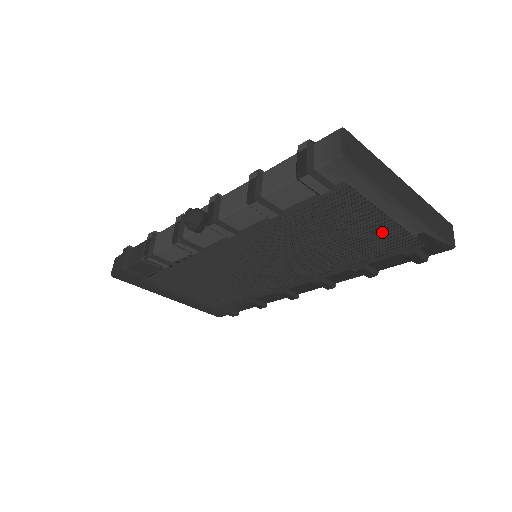
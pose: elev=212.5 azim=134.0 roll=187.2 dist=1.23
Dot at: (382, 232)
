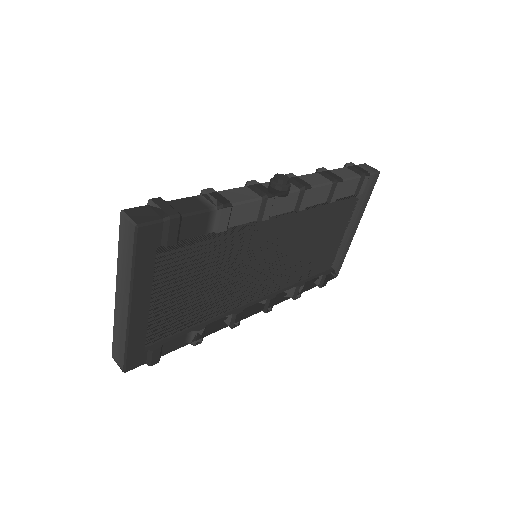
Dot at: (331, 250)
